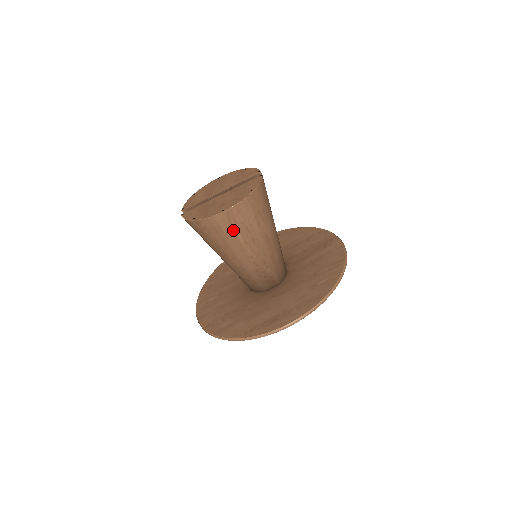
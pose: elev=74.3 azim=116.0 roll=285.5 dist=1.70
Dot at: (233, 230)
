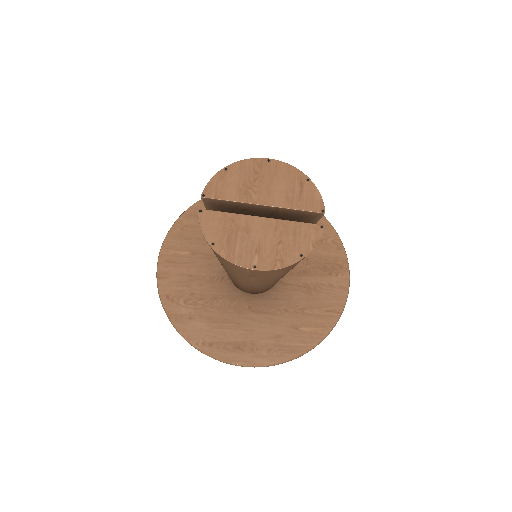
Dot at: (252, 275)
